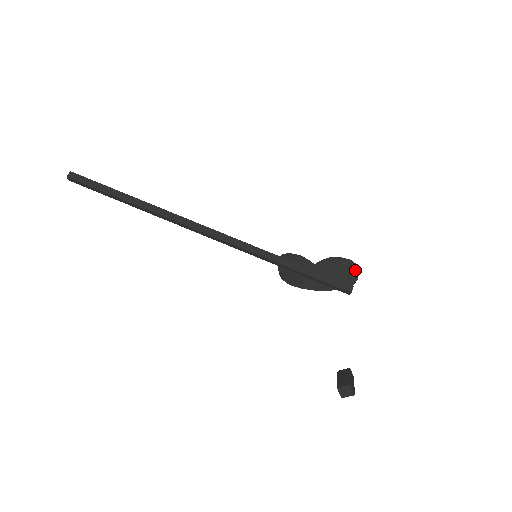
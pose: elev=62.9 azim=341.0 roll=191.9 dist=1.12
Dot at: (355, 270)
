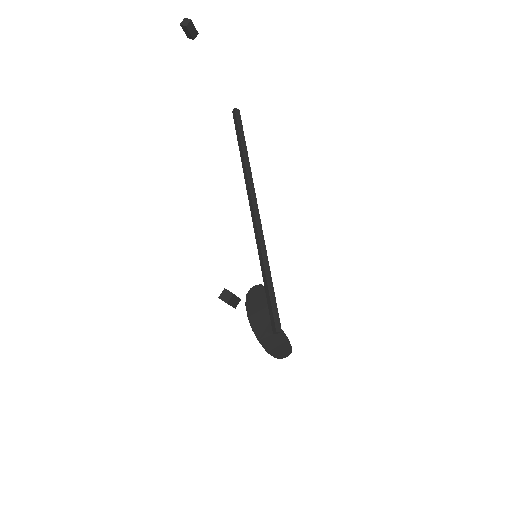
Dot at: (287, 354)
